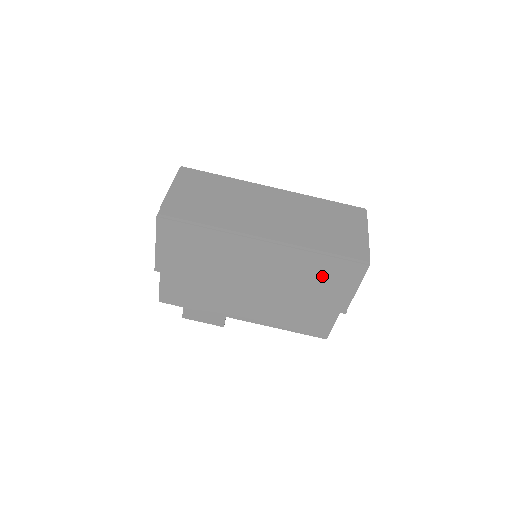
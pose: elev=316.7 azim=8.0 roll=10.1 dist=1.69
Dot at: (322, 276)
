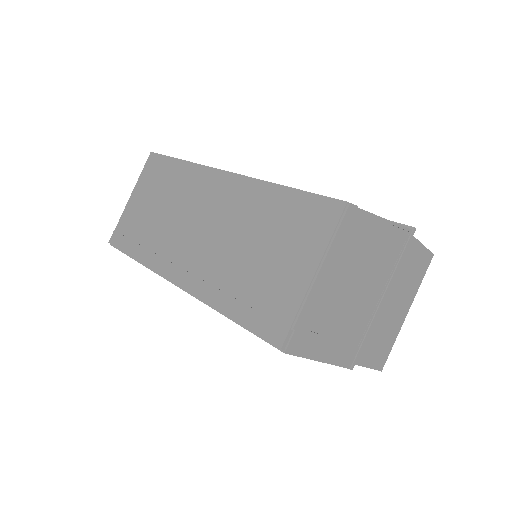
Dot at: occluded
